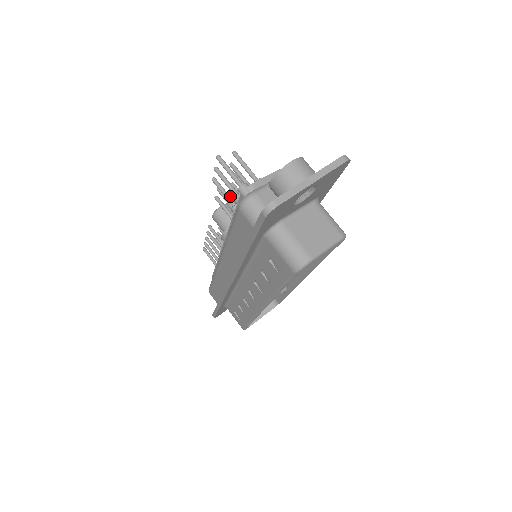
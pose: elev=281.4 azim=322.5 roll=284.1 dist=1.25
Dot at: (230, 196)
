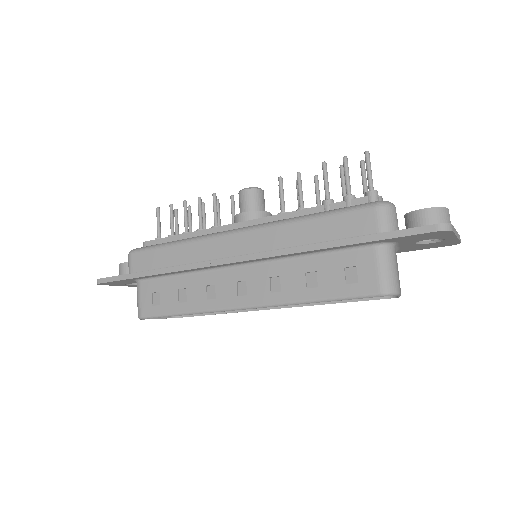
Dot at: occluded
